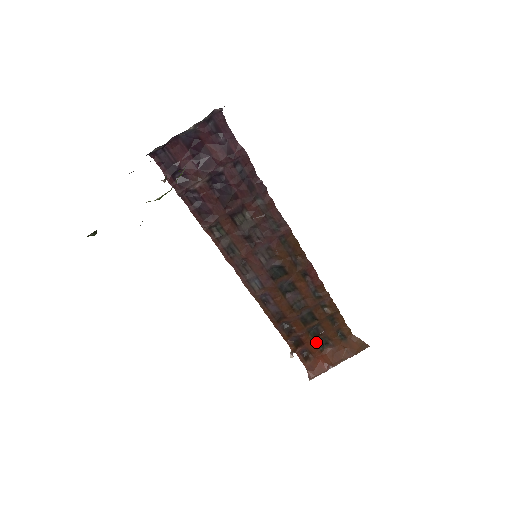
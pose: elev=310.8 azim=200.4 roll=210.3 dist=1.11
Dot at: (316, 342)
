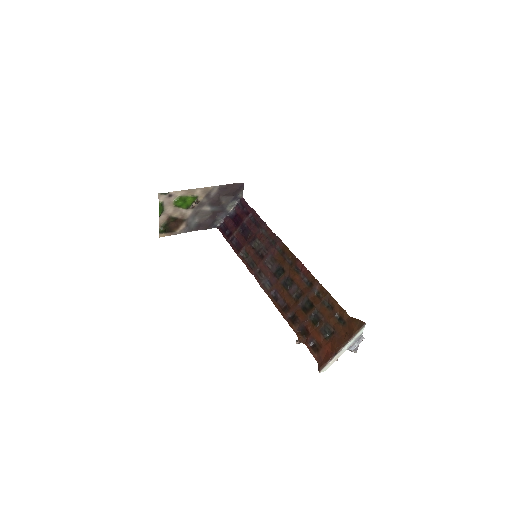
Dot at: (320, 330)
